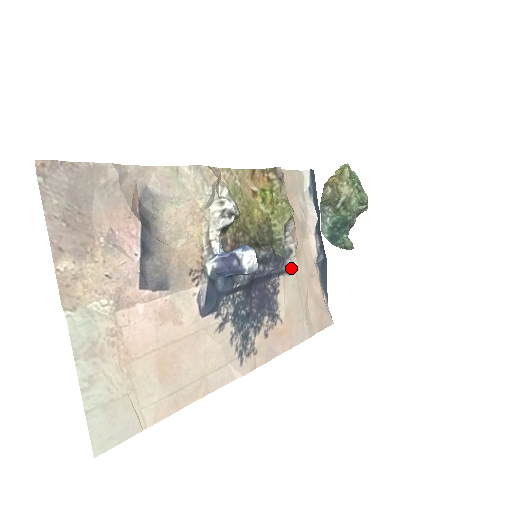
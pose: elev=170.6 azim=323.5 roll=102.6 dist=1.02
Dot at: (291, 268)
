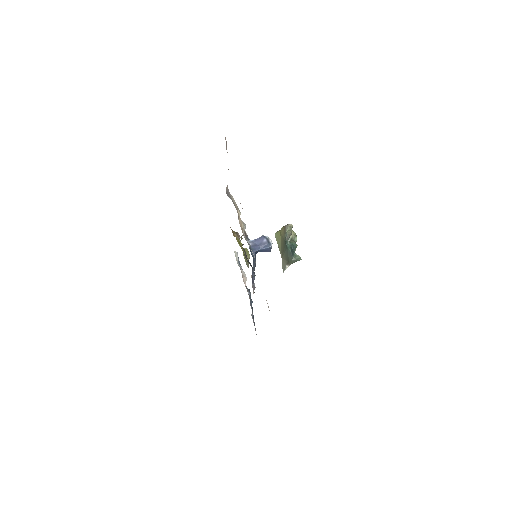
Dot at: occluded
